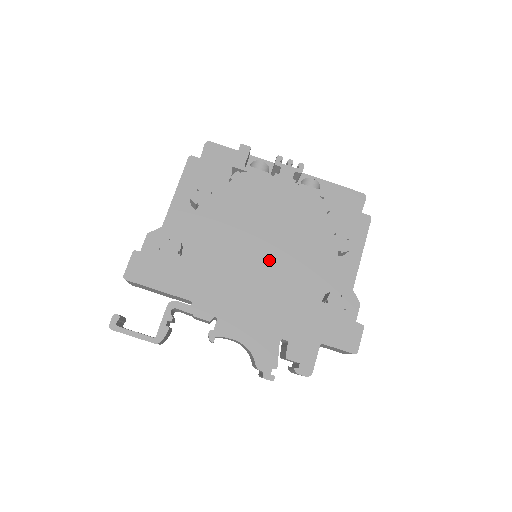
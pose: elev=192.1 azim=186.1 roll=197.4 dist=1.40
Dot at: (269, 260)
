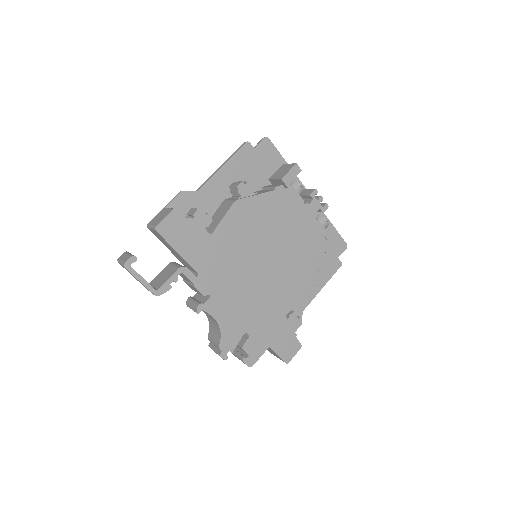
Dot at: (268, 269)
